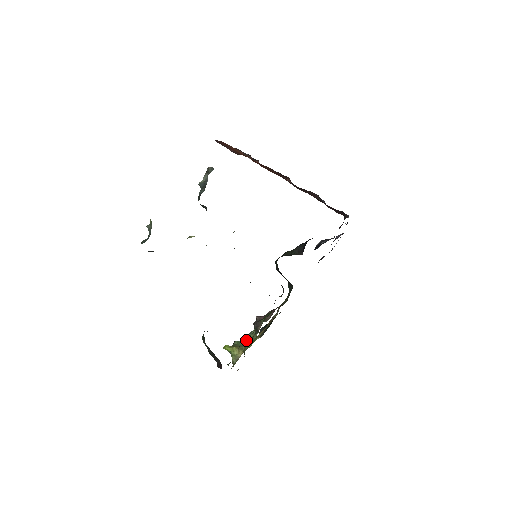
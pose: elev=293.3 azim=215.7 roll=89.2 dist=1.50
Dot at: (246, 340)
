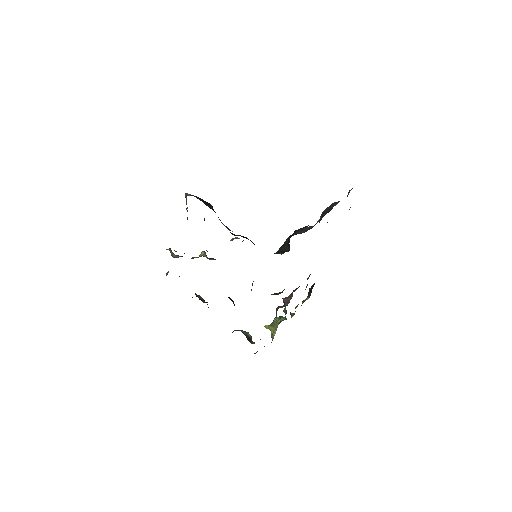
Dot at: (276, 322)
